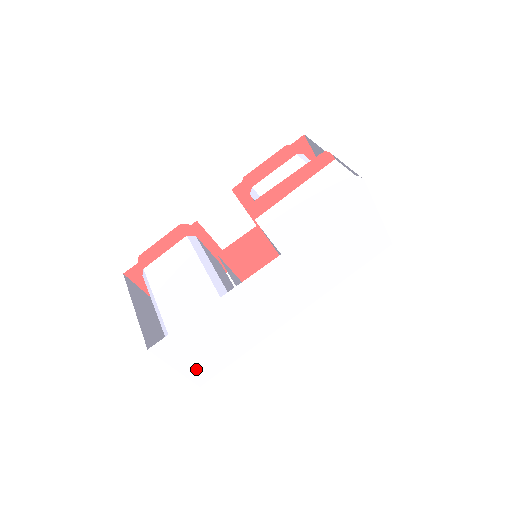
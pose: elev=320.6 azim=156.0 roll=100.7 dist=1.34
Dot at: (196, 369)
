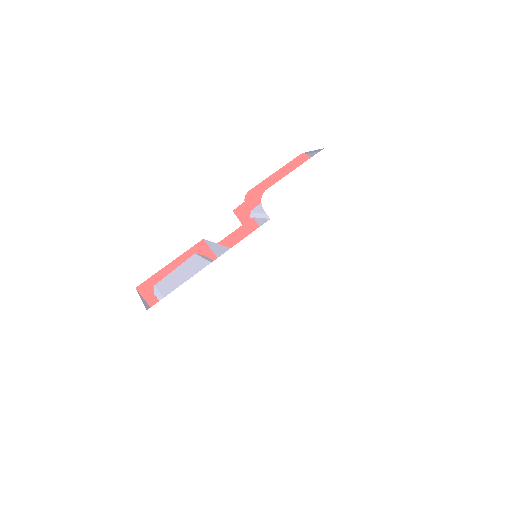
Dot at: (198, 353)
